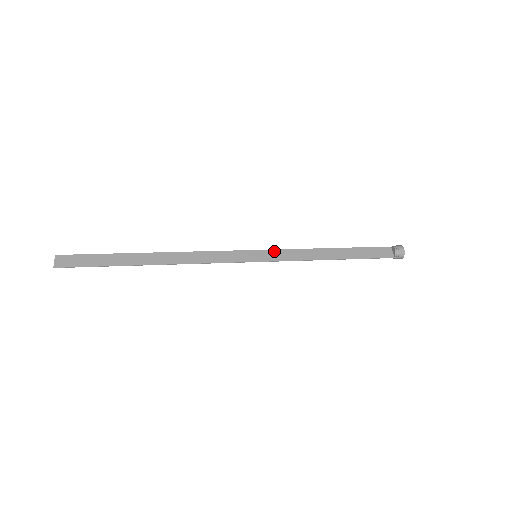
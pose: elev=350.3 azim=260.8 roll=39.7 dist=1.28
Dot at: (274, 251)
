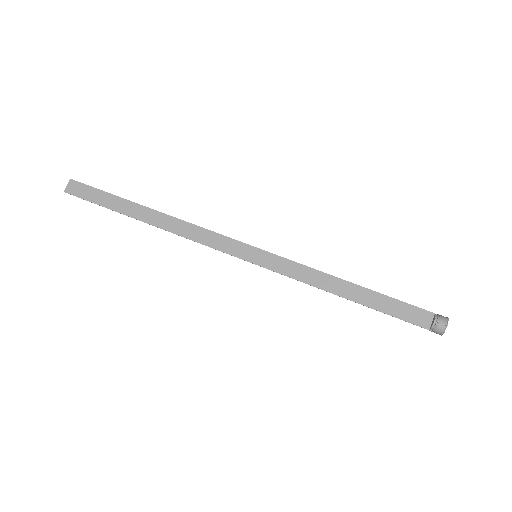
Dot at: (279, 258)
